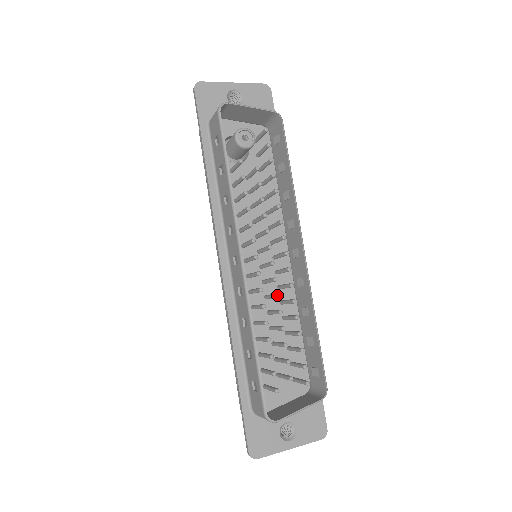
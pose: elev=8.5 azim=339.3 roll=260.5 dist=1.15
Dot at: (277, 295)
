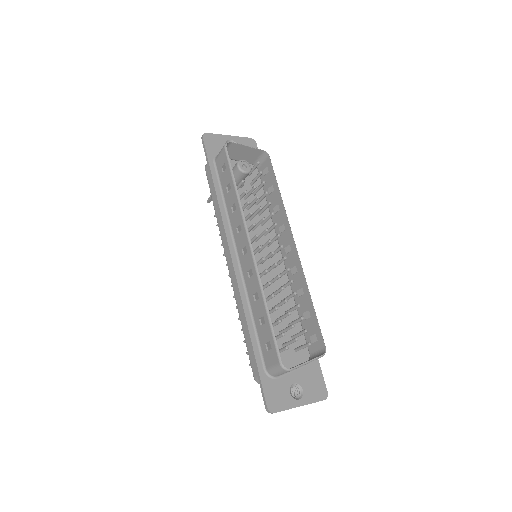
Dot at: (279, 275)
